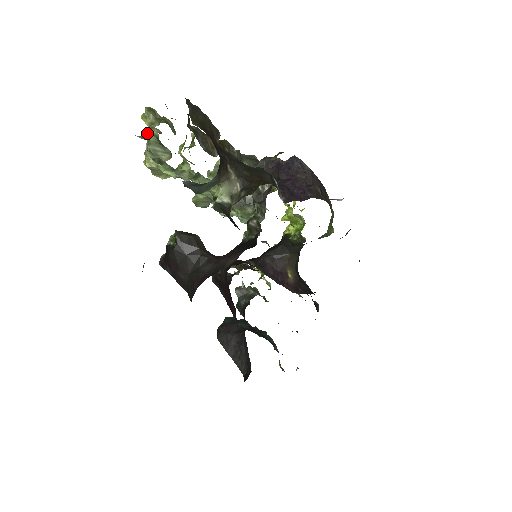
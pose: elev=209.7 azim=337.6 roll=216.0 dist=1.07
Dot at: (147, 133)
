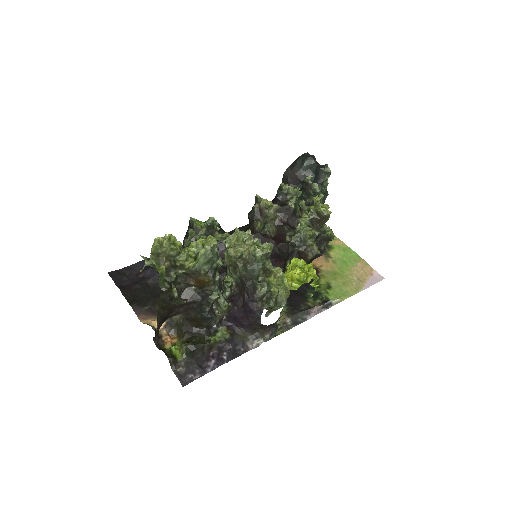
Dot at: occluded
